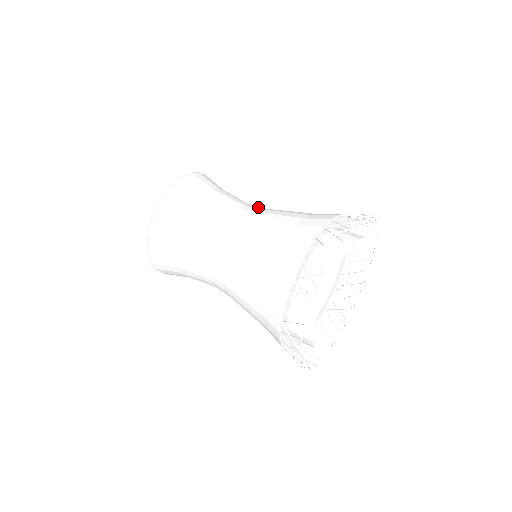
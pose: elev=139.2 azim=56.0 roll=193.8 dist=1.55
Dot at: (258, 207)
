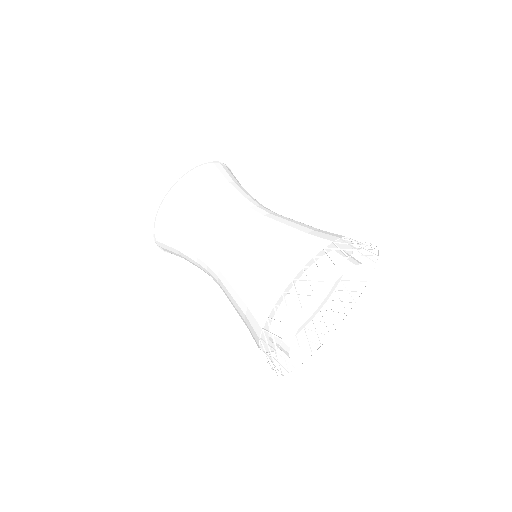
Dot at: (236, 228)
